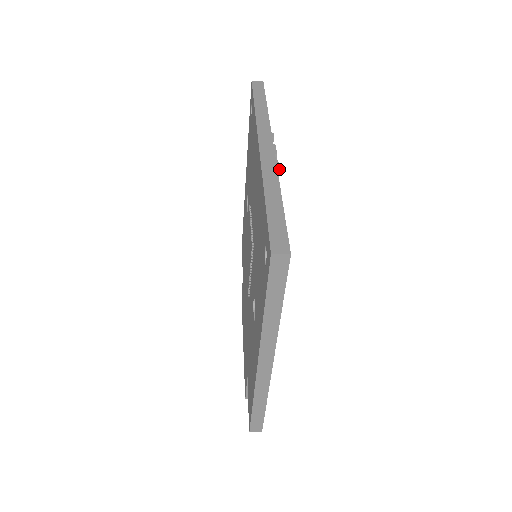
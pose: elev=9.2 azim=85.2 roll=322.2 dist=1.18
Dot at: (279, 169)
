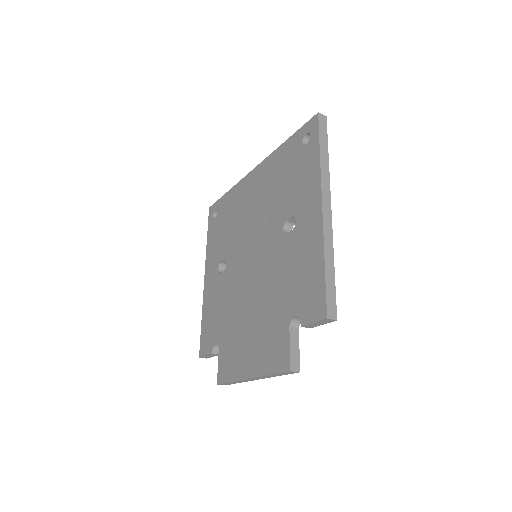
Dot at: occluded
